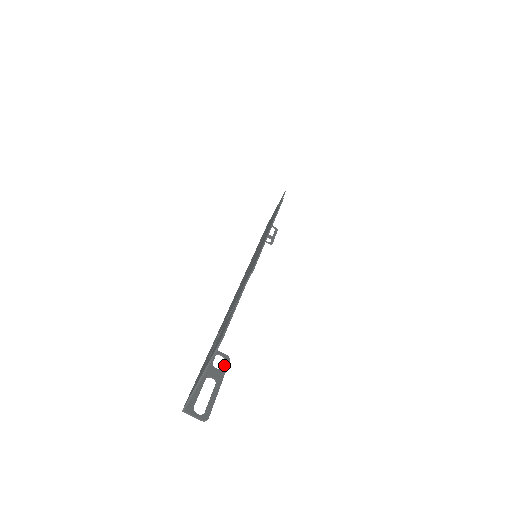
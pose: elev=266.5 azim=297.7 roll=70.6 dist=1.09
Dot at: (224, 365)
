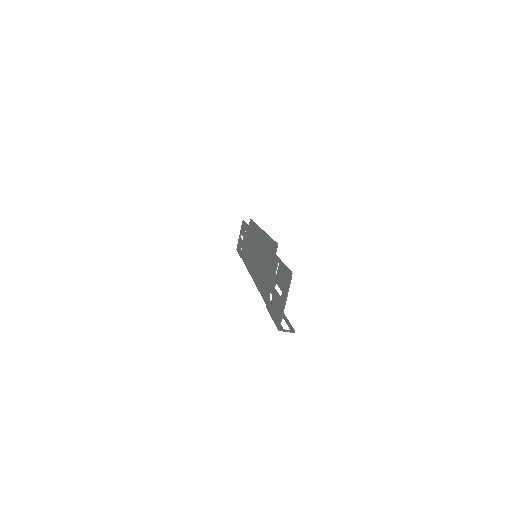
Dot at: occluded
